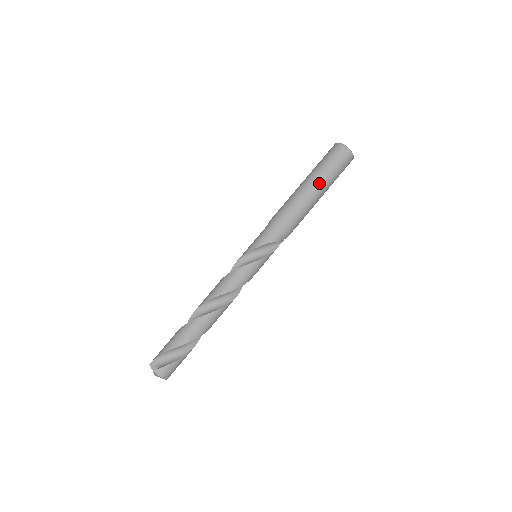
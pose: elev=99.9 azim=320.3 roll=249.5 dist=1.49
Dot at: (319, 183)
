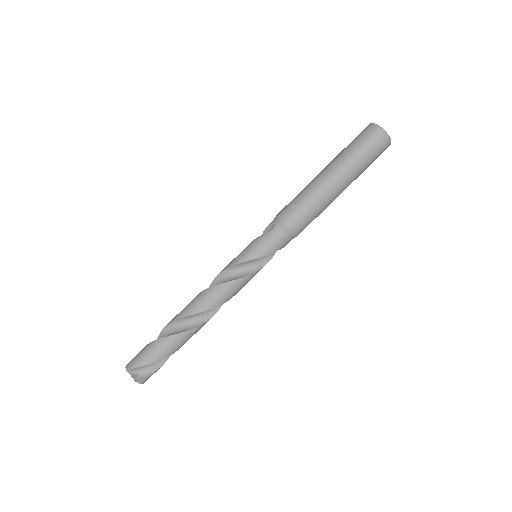
Dot at: (348, 183)
